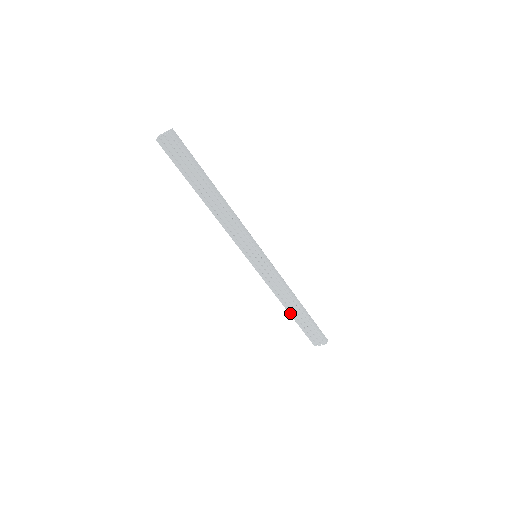
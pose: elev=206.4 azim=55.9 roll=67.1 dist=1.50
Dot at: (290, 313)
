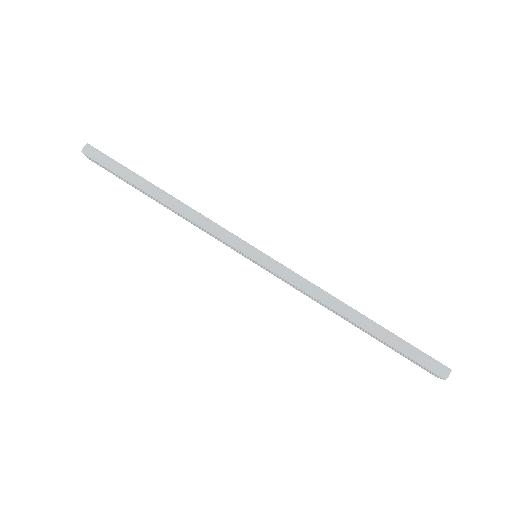
Dot at: (357, 327)
